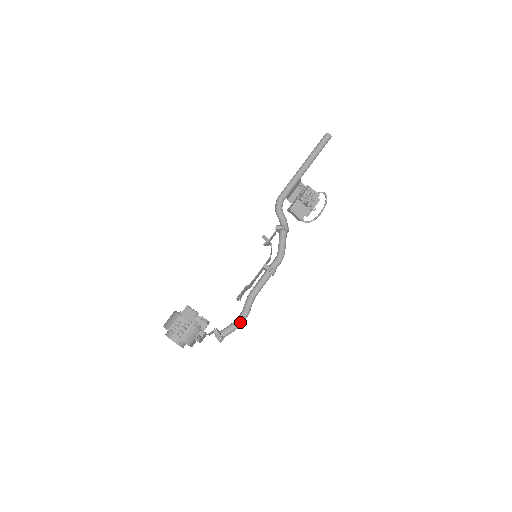
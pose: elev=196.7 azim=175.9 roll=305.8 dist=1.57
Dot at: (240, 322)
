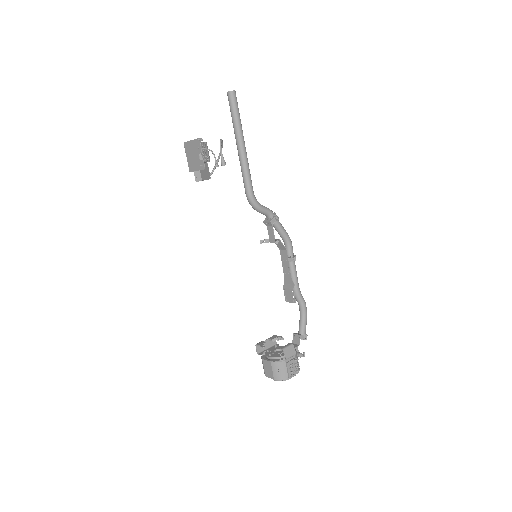
Dot at: occluded
